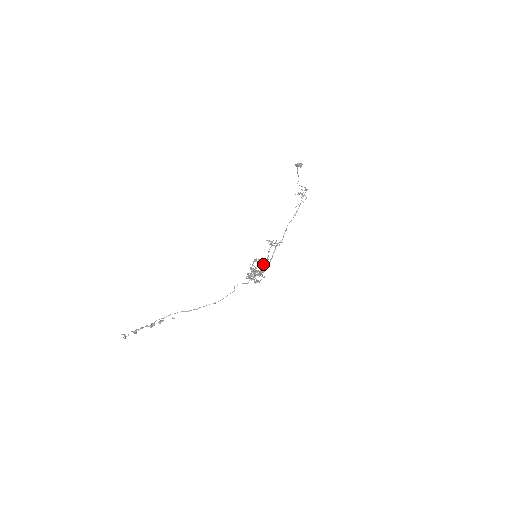
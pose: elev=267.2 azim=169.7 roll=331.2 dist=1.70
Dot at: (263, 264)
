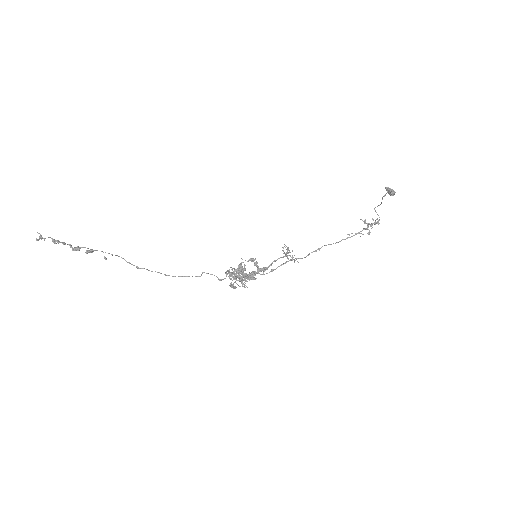
Dot at: (258, 270)
